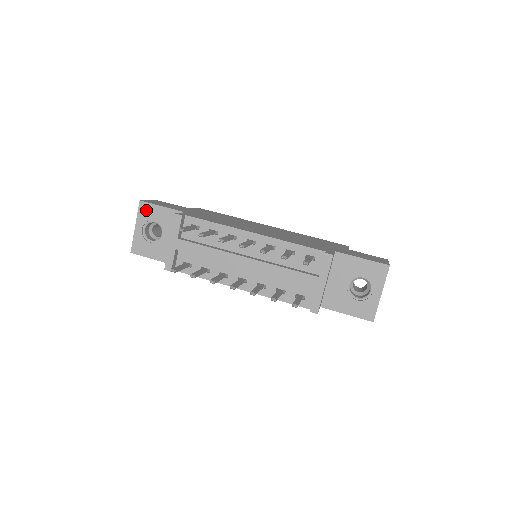
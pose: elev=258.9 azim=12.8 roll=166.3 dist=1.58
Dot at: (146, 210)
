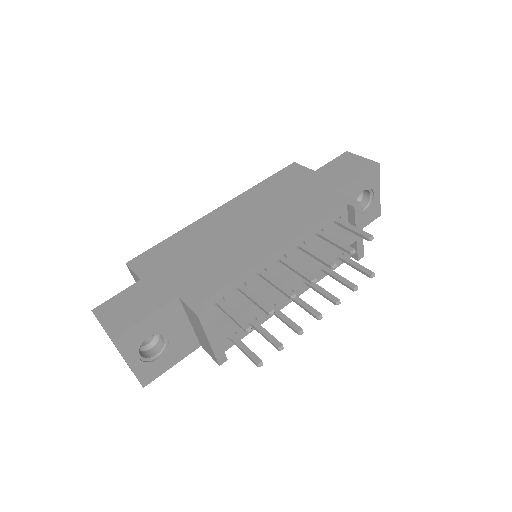
Dot at: (129, 340)
